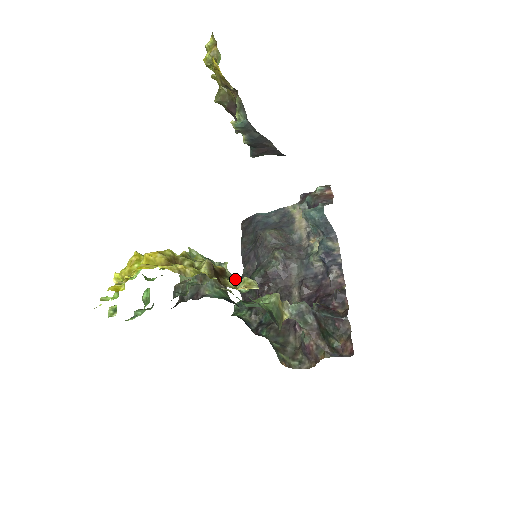
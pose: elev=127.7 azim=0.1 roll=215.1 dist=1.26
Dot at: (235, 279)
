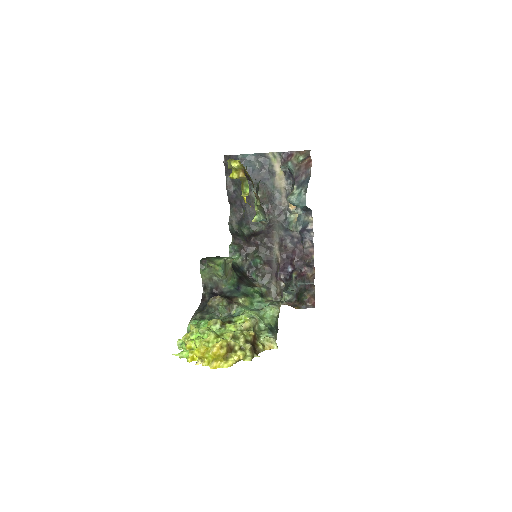
Dot at: (257, 322)
